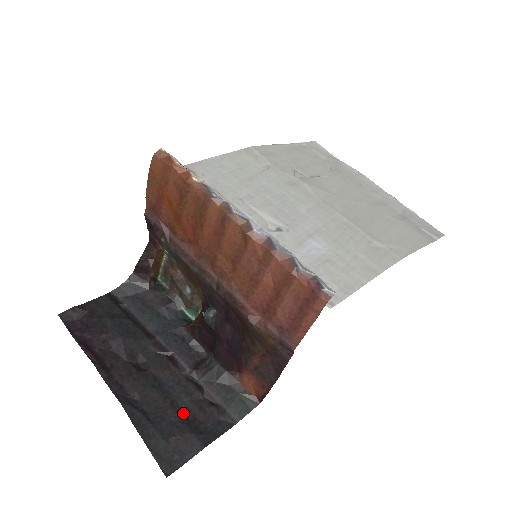
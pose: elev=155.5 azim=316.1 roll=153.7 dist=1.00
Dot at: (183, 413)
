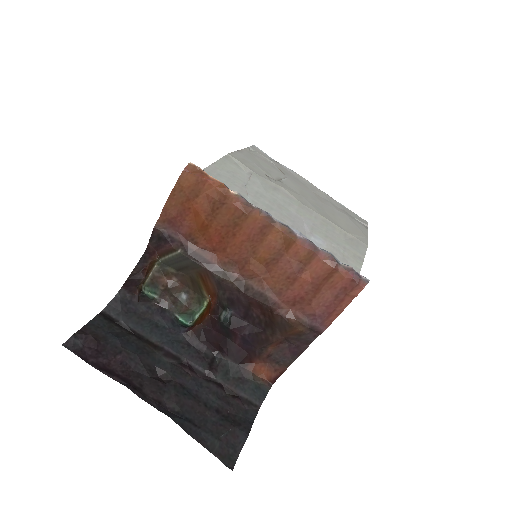
Dot at: (218, 411)
